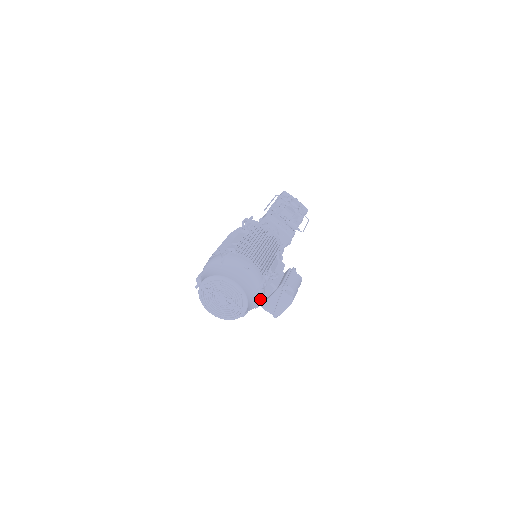
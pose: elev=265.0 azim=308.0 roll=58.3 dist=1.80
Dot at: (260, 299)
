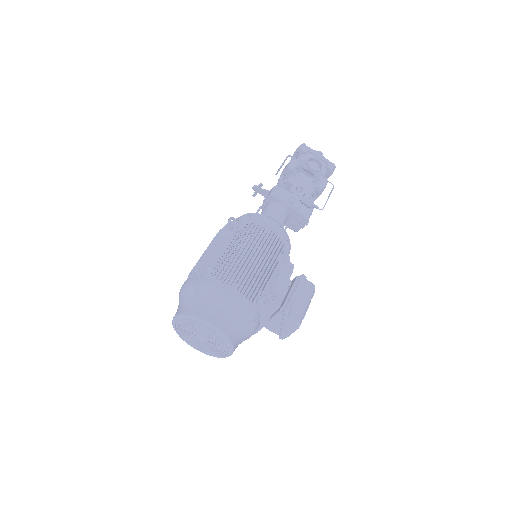
Dot at: (253, 331)
